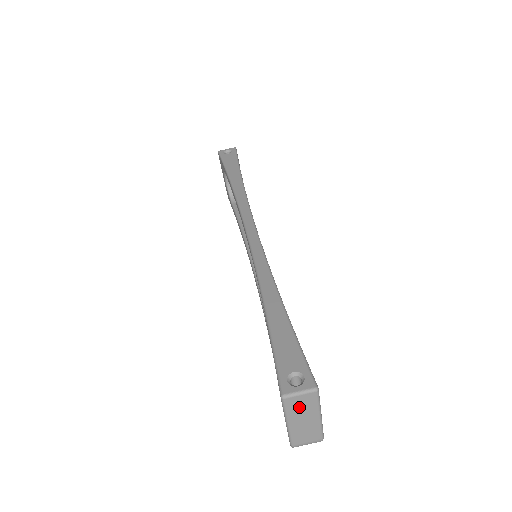
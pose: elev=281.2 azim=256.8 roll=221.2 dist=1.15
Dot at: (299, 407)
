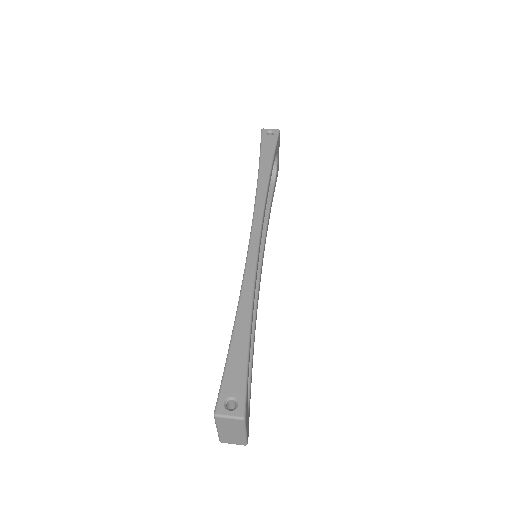
Dot at: (228, 424)
